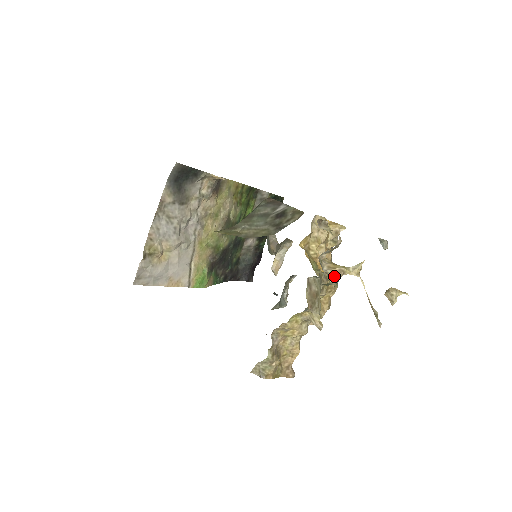
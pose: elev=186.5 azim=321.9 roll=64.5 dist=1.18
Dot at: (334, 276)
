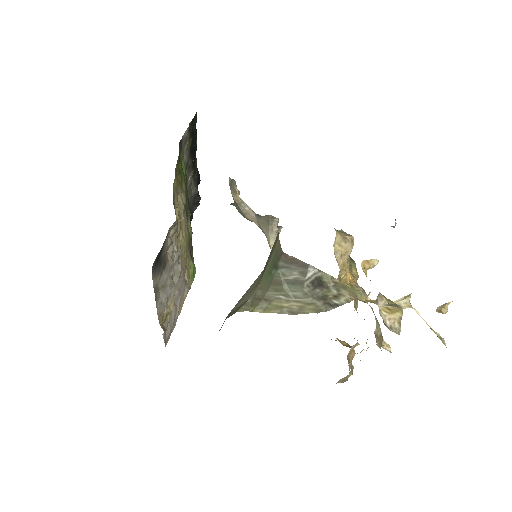
Dot at: (398, 326)
